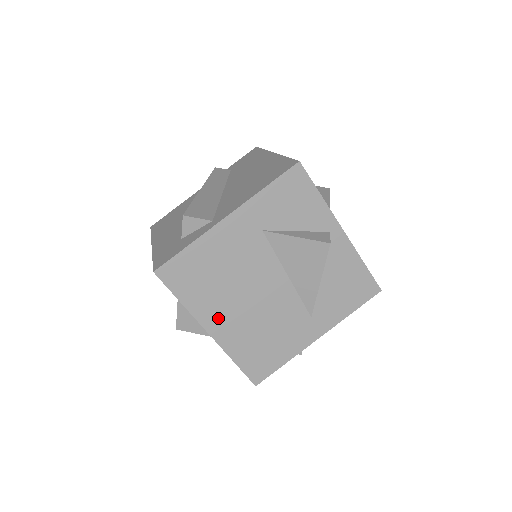
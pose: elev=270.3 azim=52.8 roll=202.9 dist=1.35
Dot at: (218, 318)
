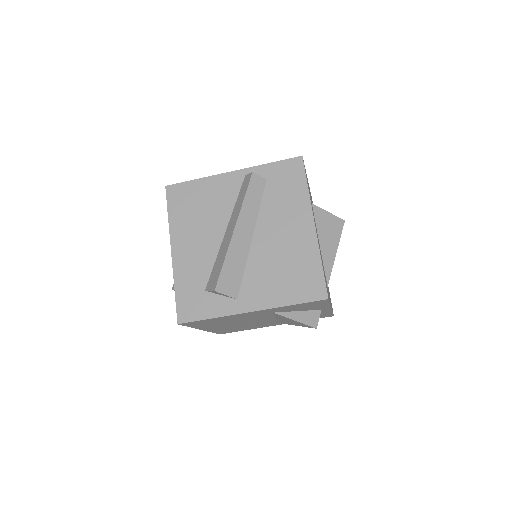
Dot at: (213, 327)
